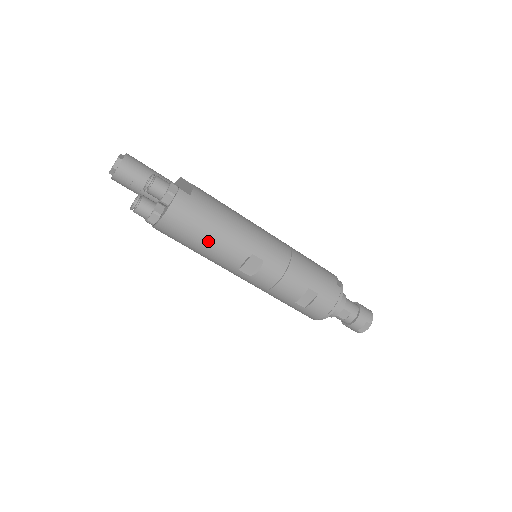
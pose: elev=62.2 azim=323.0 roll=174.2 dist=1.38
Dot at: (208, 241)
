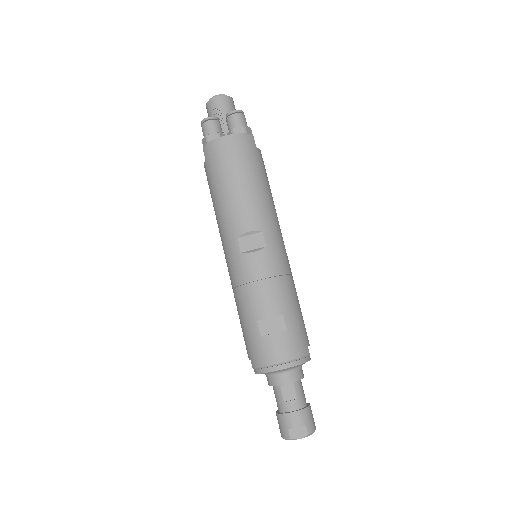
Dot at: (238, 186)
